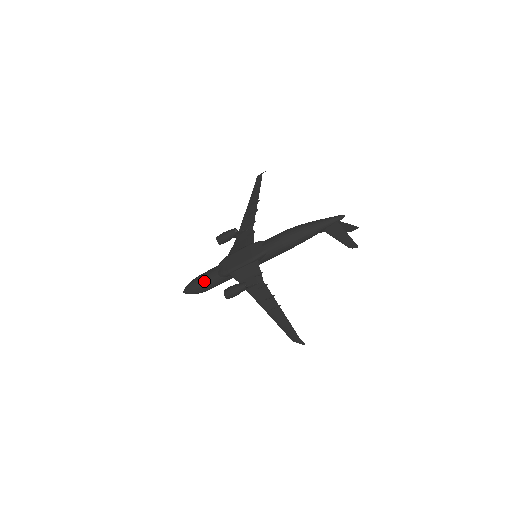
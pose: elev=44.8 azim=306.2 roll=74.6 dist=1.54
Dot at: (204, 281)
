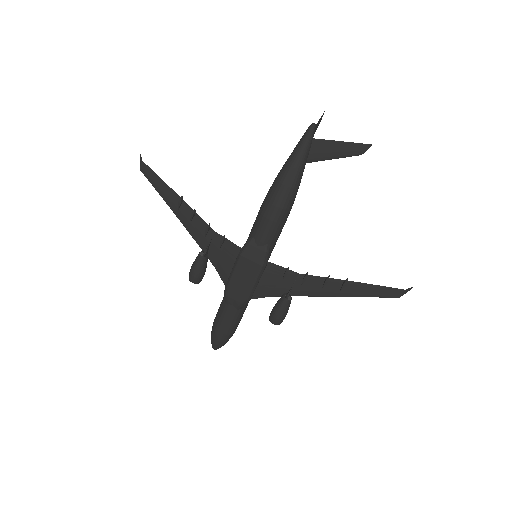
Dot at: (229, 327)
